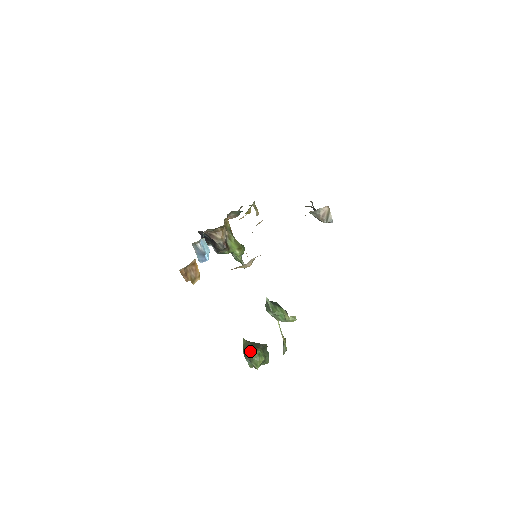
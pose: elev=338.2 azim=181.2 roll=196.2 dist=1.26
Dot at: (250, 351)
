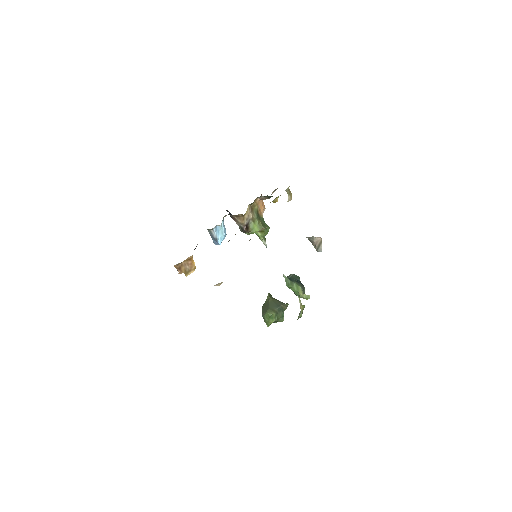
Dot at: (264, 311)
